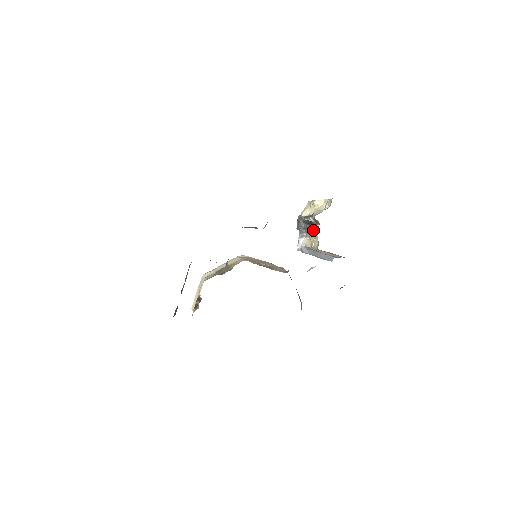
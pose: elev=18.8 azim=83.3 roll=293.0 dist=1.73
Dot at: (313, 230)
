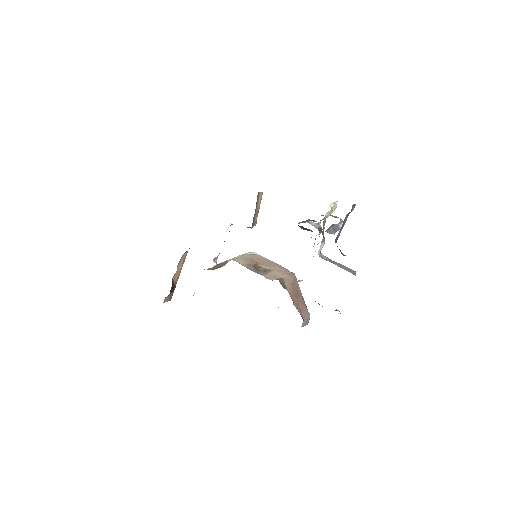
Dot at: occluded
